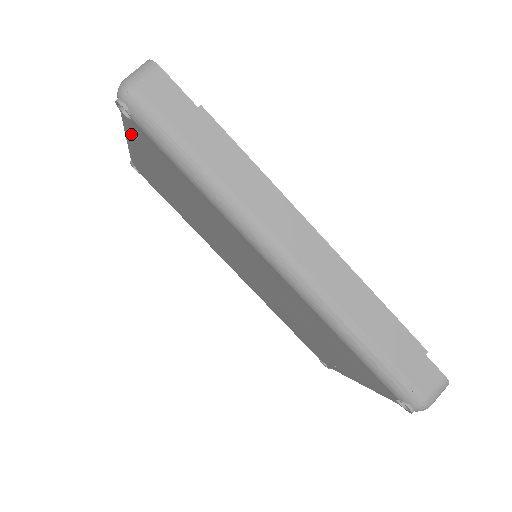
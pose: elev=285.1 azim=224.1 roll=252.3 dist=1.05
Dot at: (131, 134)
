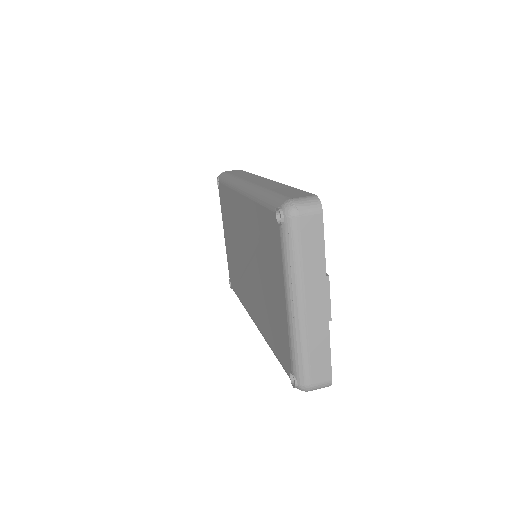
Dot at: occluded
